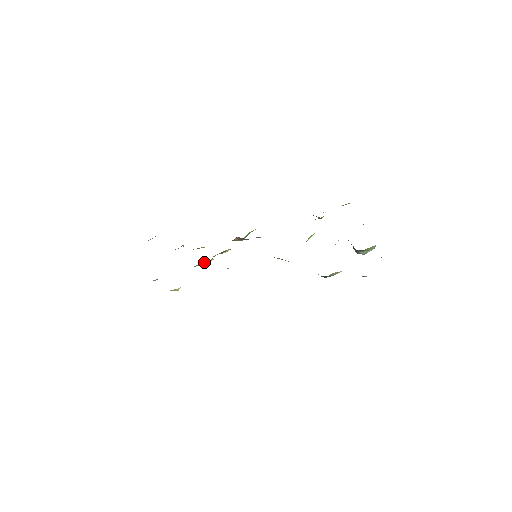
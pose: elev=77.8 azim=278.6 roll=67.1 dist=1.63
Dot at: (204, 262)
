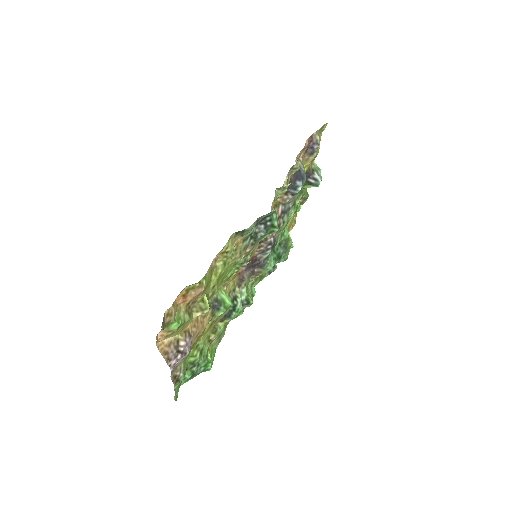
Dot at: (219, 297)
